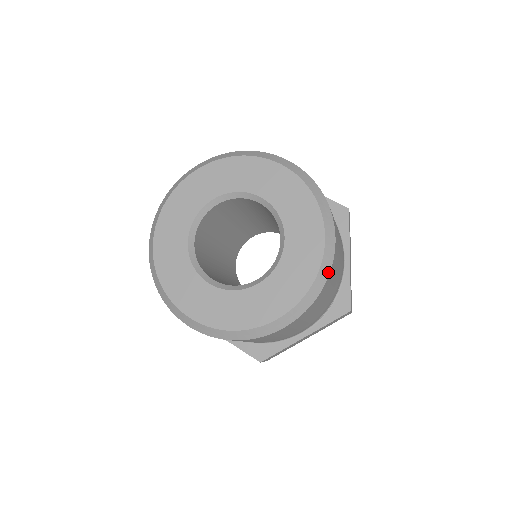
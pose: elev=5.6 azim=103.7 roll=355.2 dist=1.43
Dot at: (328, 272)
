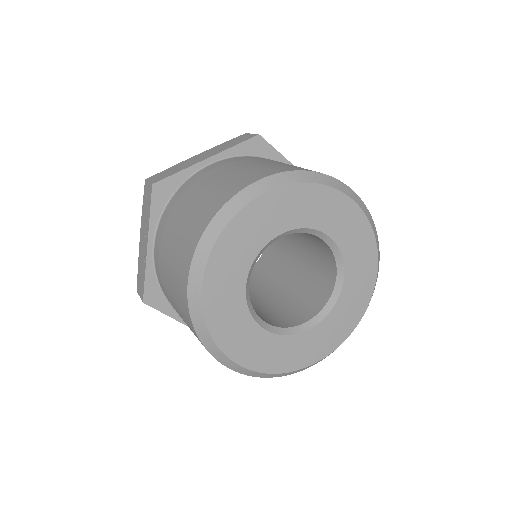
Dot at: occluded
